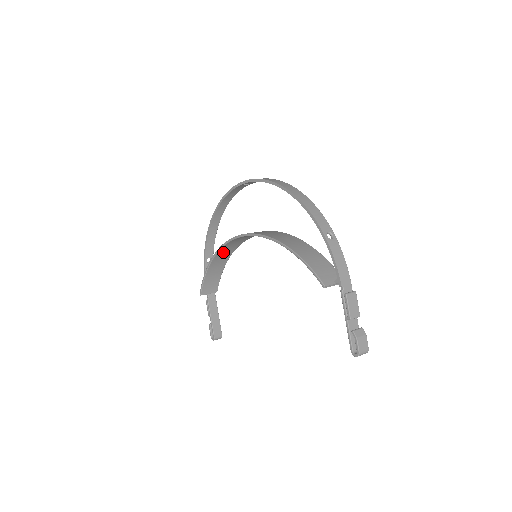
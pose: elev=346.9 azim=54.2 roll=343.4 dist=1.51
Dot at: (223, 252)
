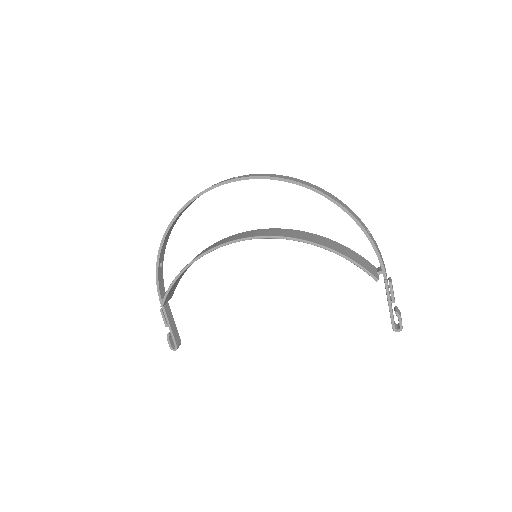
Dot at: occluded
